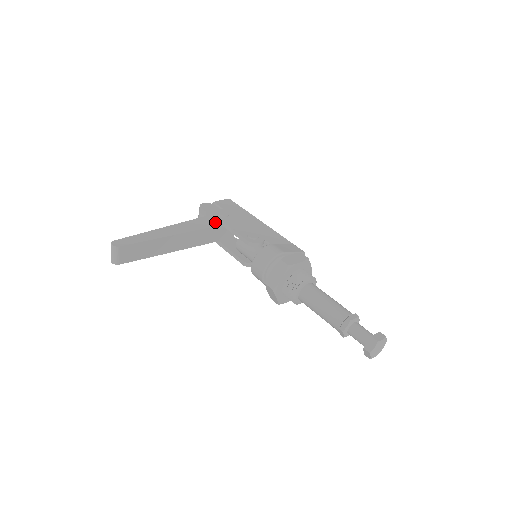
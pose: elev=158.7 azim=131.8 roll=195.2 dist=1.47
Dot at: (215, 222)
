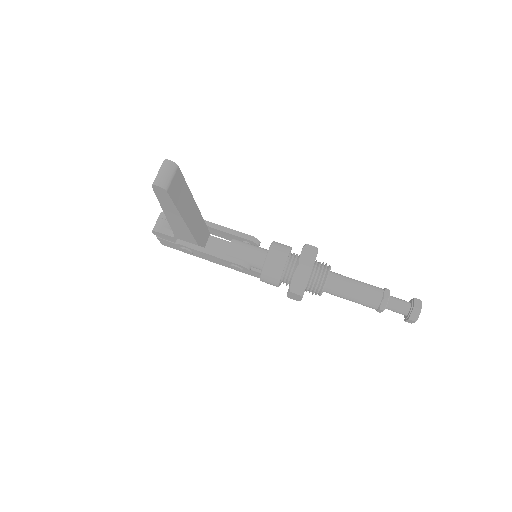
Dot at: occluded
